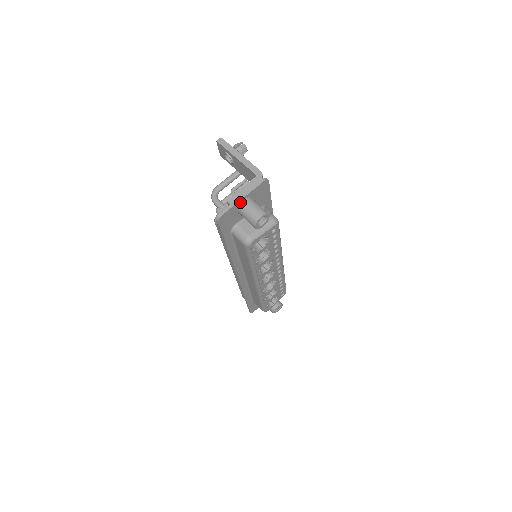
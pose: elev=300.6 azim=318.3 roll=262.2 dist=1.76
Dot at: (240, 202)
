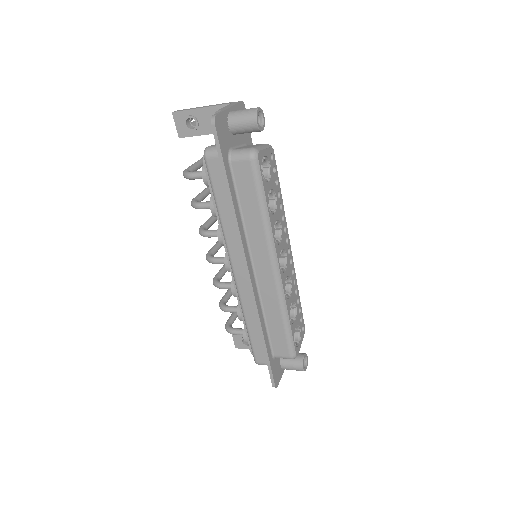
Dot at: (228, 113)
